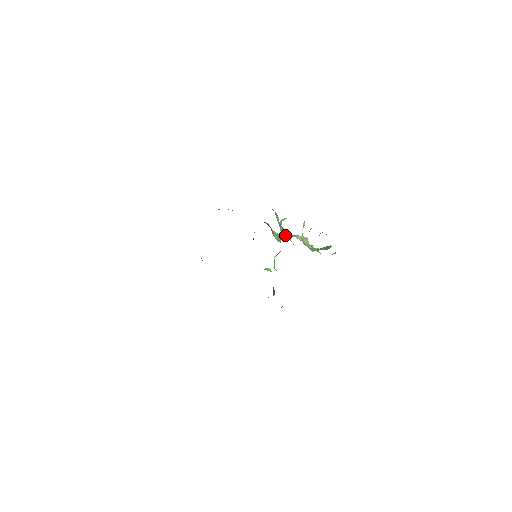
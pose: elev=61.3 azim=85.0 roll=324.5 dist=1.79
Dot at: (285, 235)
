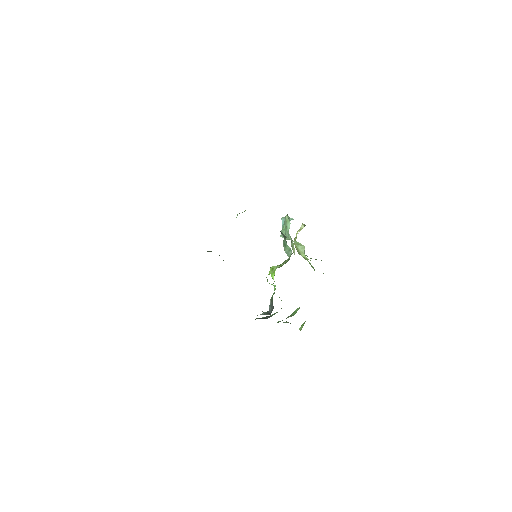
Dot at: occluded
